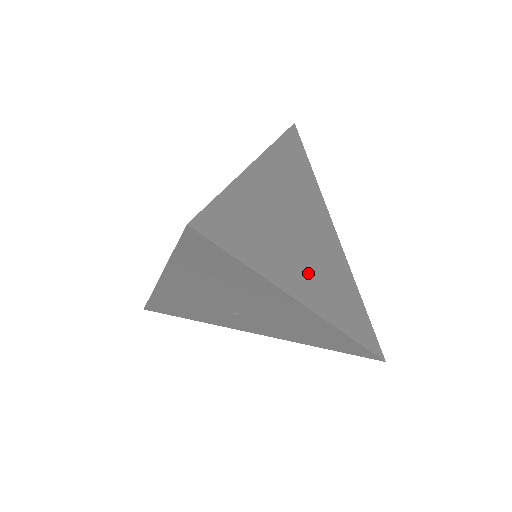
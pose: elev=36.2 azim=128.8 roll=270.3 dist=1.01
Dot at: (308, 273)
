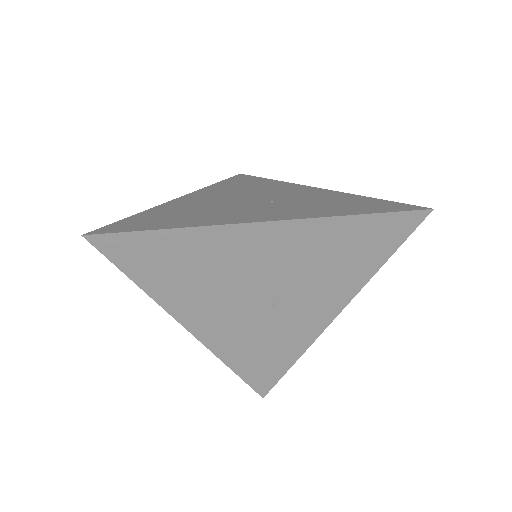
Dot at: (260, 211)
